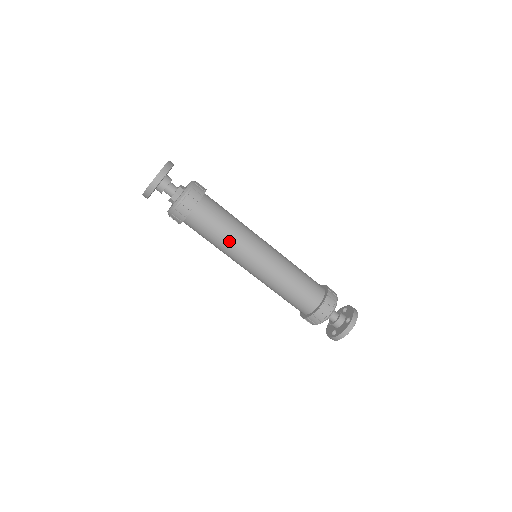
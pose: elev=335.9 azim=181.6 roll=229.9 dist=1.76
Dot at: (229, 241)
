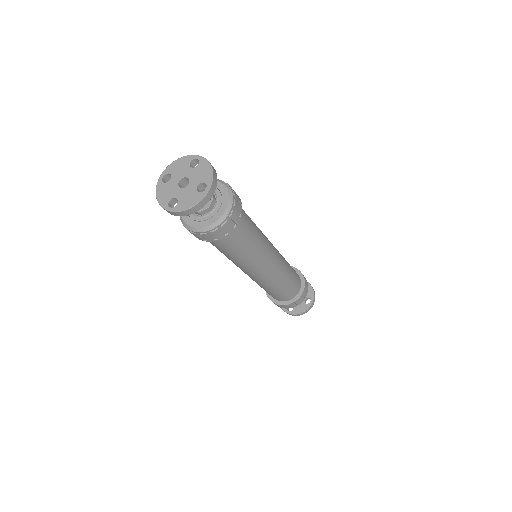
Dot at: (248, 257)
